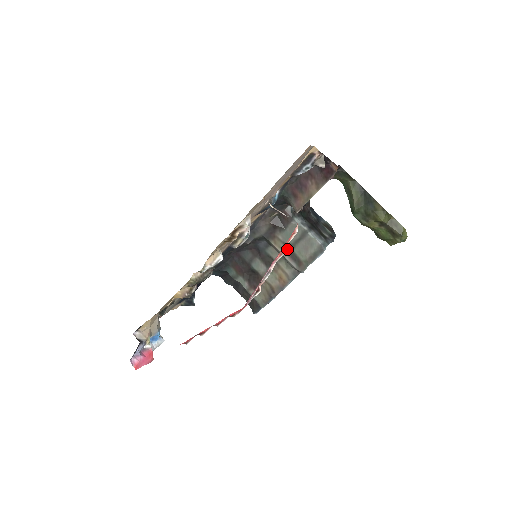
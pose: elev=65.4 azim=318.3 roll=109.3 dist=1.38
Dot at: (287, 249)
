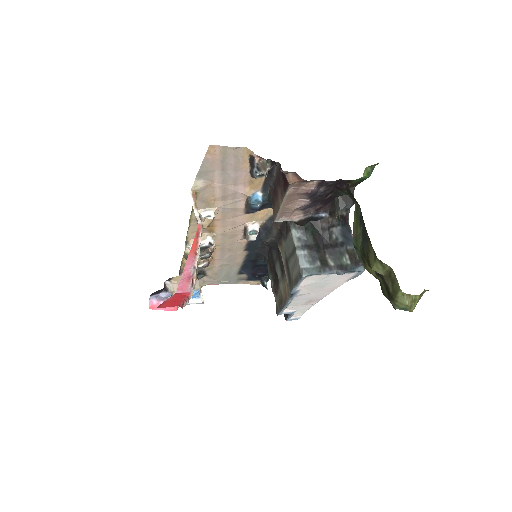
Dot at: (286, 261)
